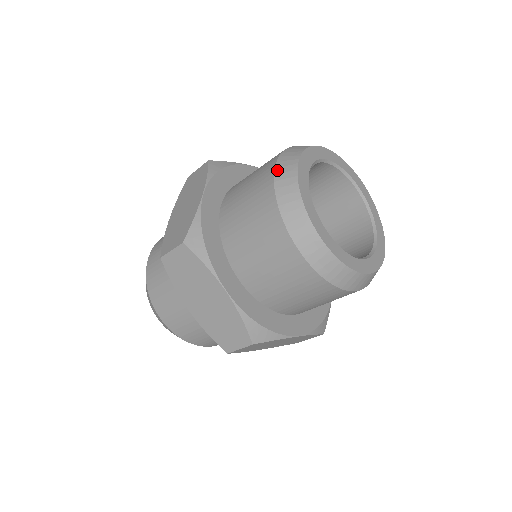
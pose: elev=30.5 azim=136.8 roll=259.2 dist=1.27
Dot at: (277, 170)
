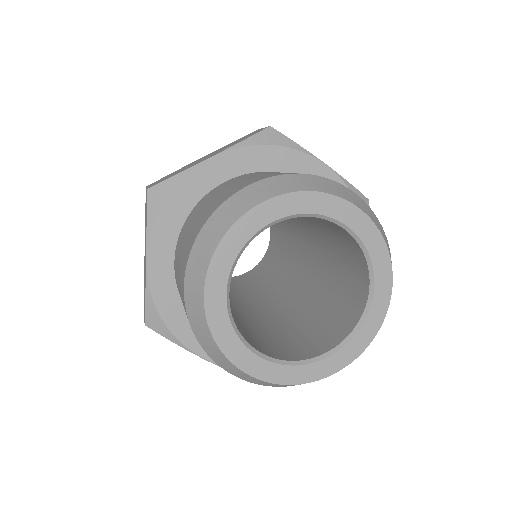
Dot at: (245, 190)
